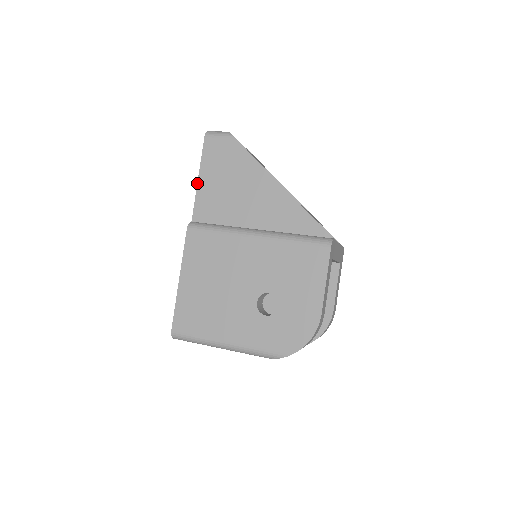
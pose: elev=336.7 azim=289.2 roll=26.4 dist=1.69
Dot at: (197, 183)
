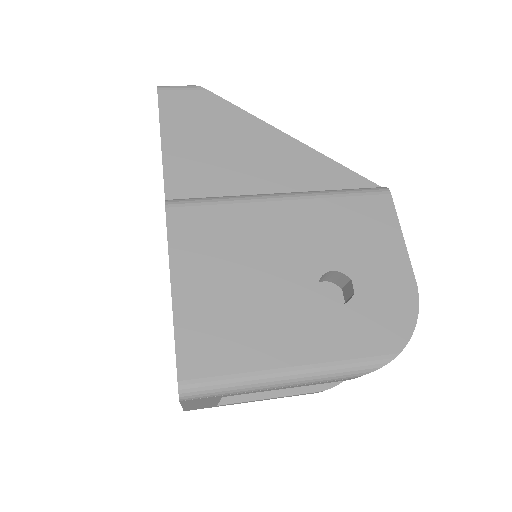
Dot at: (161, 148)
